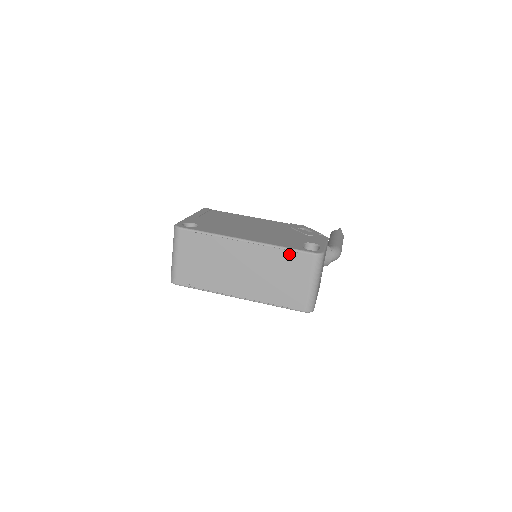
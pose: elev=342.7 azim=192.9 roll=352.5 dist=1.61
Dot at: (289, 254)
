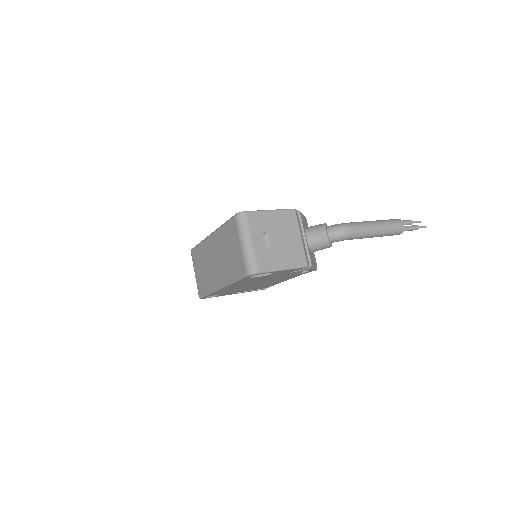
Dot at: (226, 227)
